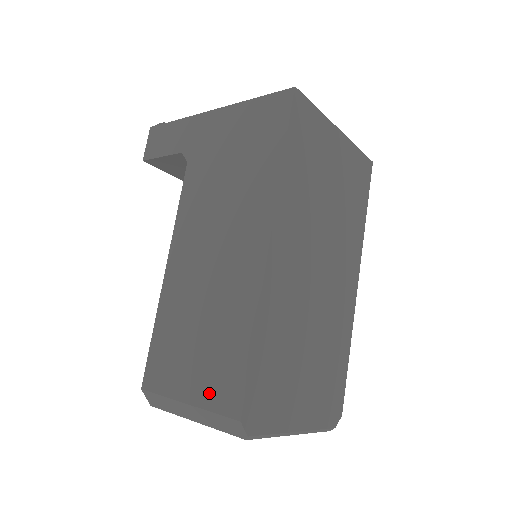
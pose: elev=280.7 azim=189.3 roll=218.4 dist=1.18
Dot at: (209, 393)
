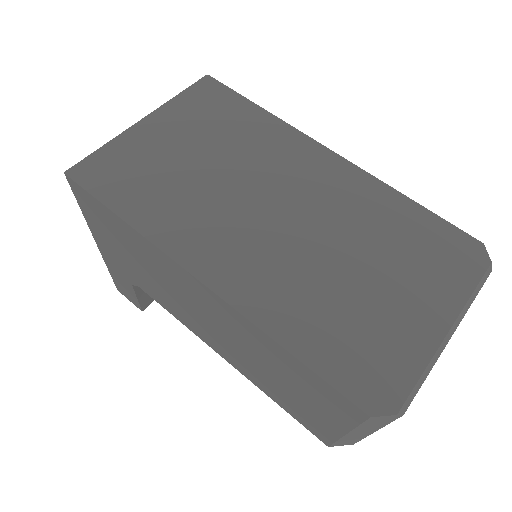
Dot at: (338, 415)
